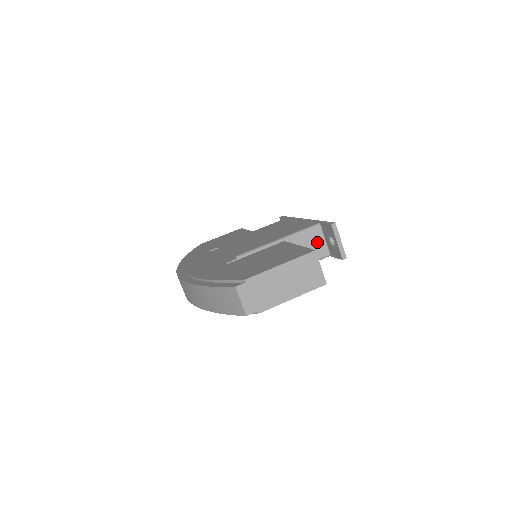
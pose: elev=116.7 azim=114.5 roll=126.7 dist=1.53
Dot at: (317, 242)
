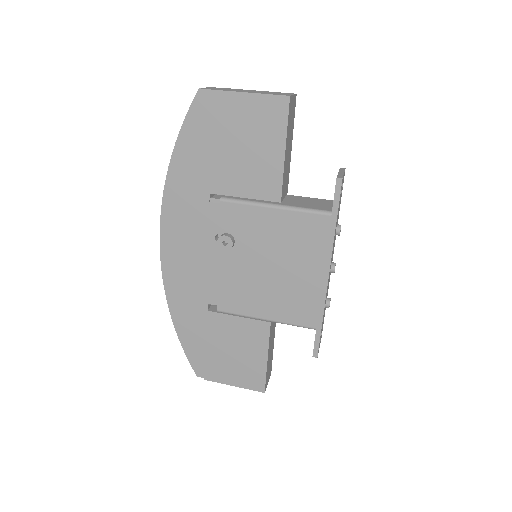
Dot at: (323, 204)
